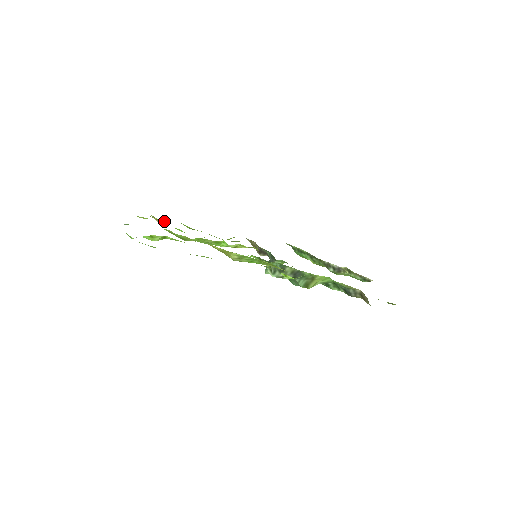
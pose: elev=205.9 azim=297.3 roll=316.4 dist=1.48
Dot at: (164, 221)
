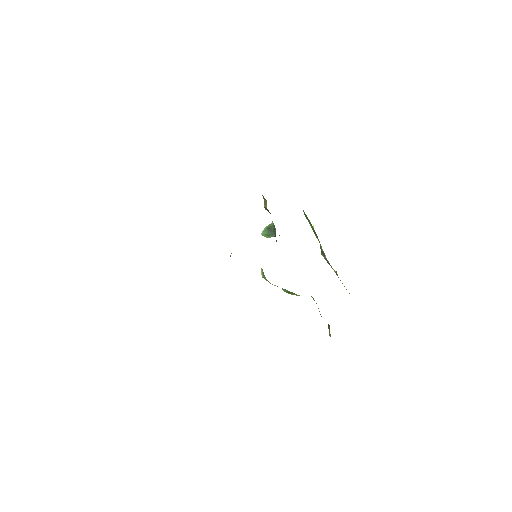
Dot at: occluded
